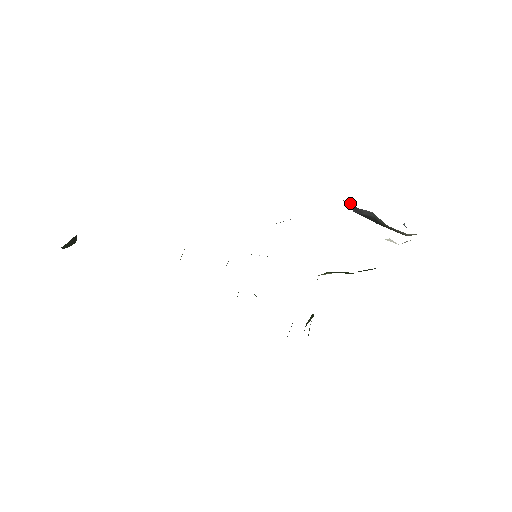
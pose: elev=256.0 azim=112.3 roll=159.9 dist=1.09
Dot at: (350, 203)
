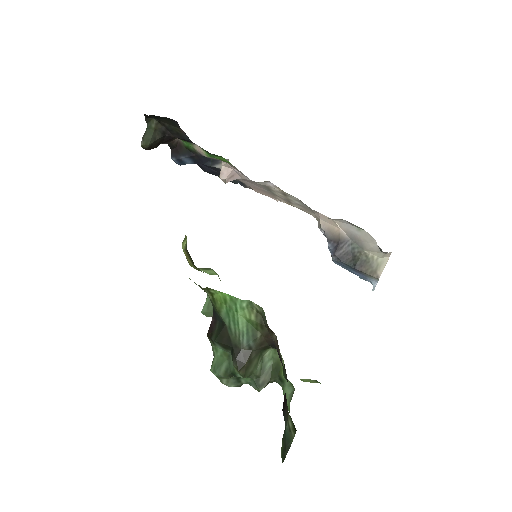
Dot at: (331, 250)
